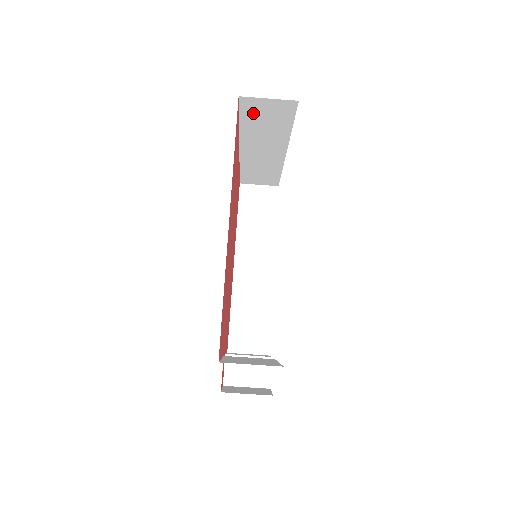
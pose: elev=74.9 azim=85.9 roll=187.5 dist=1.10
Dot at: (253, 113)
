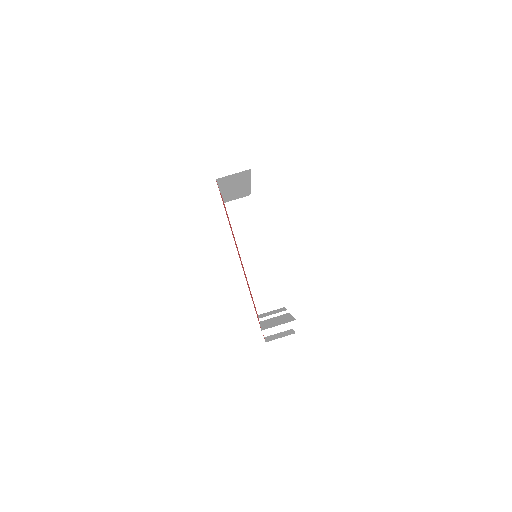
Dot at: (226, 180)
